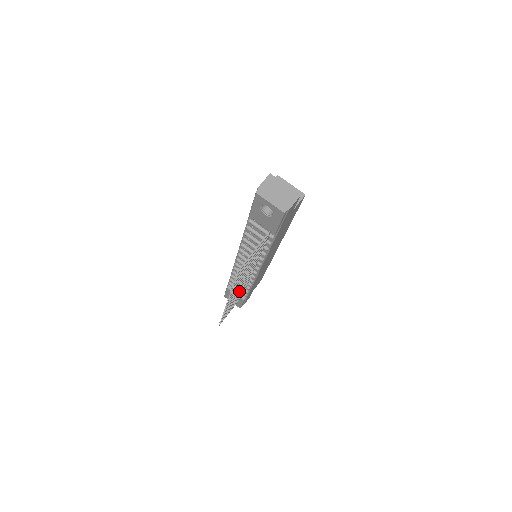
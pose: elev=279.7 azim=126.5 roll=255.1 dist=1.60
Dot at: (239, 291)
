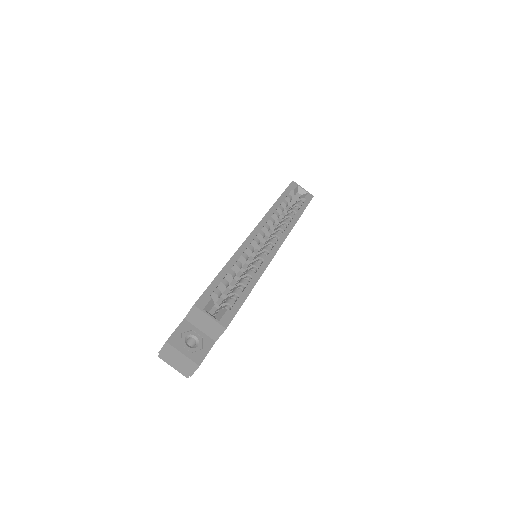
Dot at: occluded
